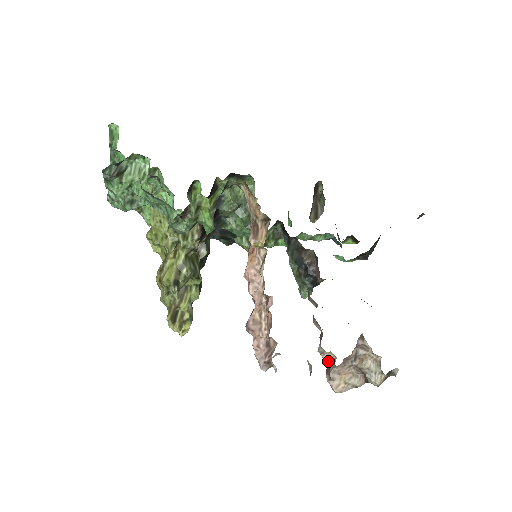
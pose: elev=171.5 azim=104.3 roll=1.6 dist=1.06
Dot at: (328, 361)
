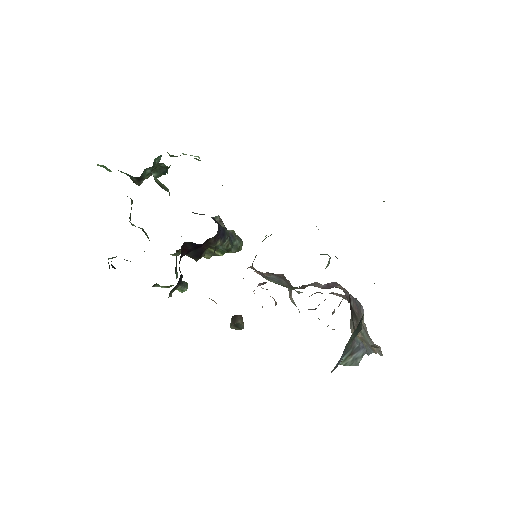
Dot at: occluded
